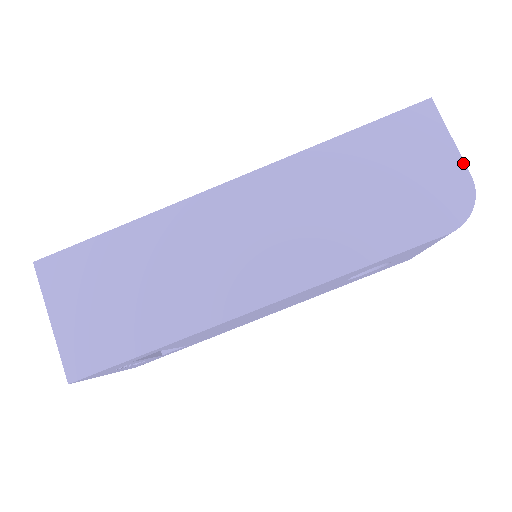
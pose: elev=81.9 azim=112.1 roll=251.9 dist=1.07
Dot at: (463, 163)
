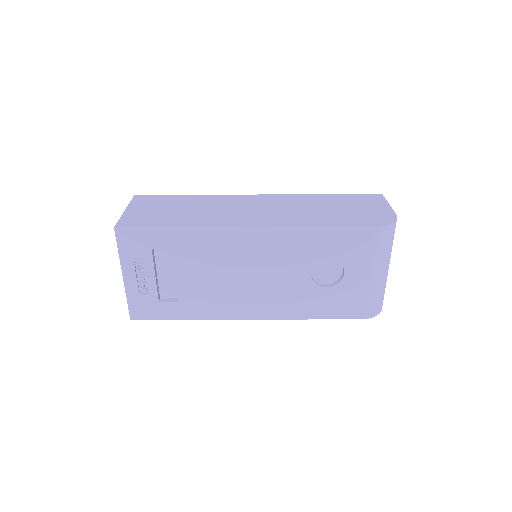
Dot at: (393, 211)
